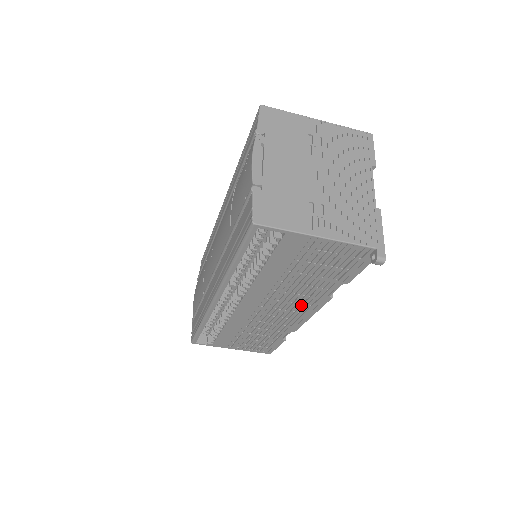
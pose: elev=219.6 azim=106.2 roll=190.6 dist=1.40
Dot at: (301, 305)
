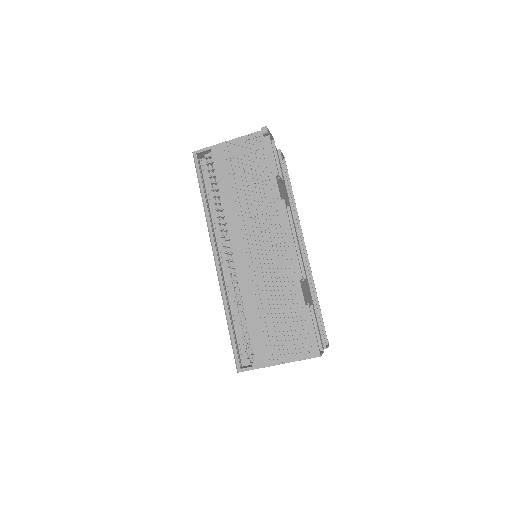
Dot at: (273, 225)
